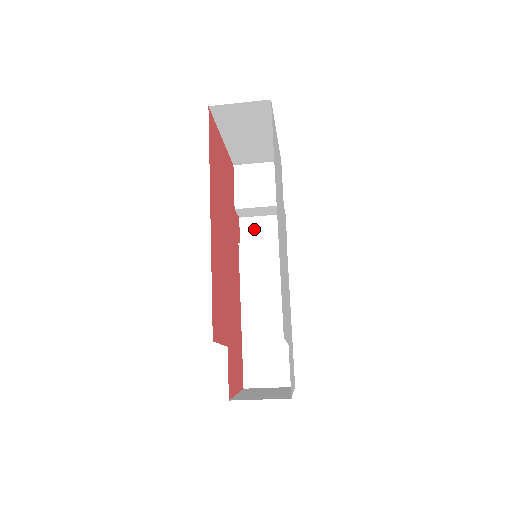
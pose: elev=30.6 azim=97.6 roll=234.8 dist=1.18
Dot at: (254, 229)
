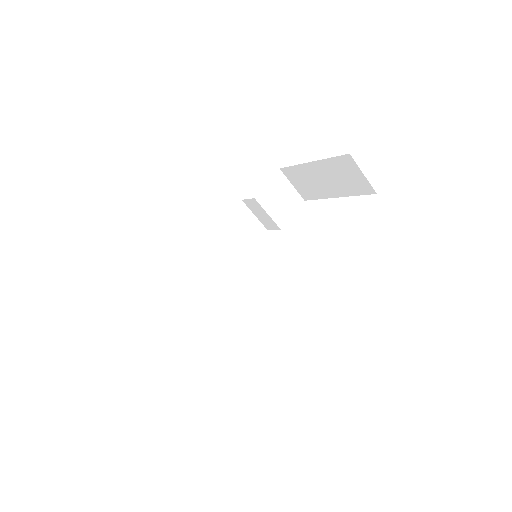
Dot at: (243, 218)
